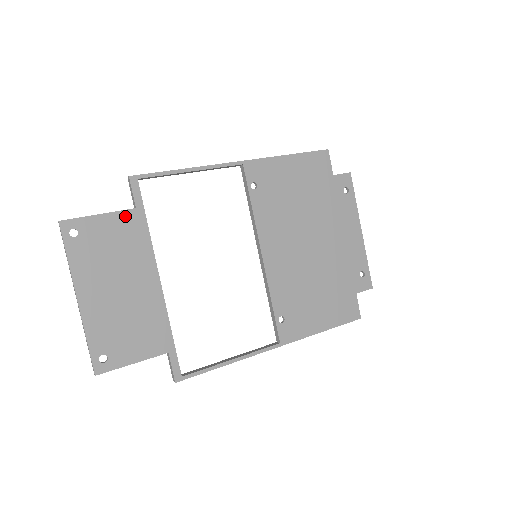
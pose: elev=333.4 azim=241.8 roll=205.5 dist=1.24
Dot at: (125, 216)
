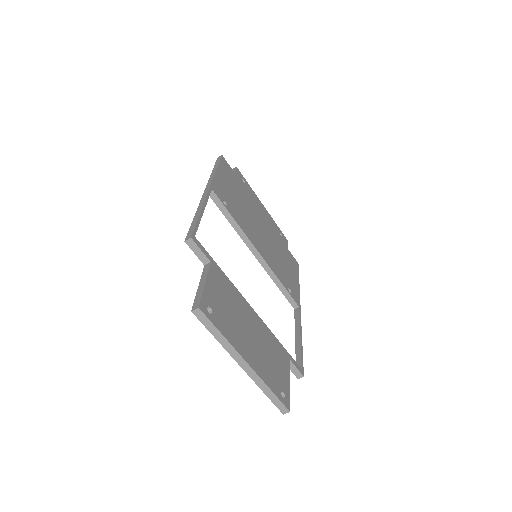
Dot at: (213, 273)
